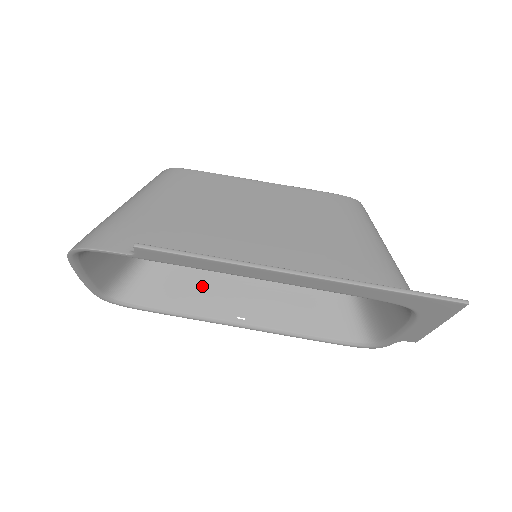
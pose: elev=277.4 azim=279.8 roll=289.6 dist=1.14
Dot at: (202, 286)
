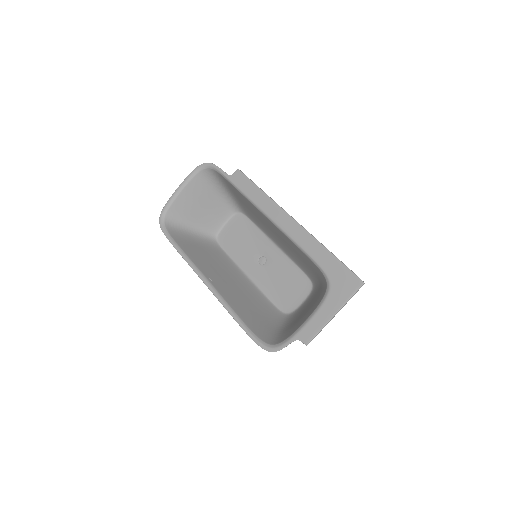
Dot at: (206, 260)
